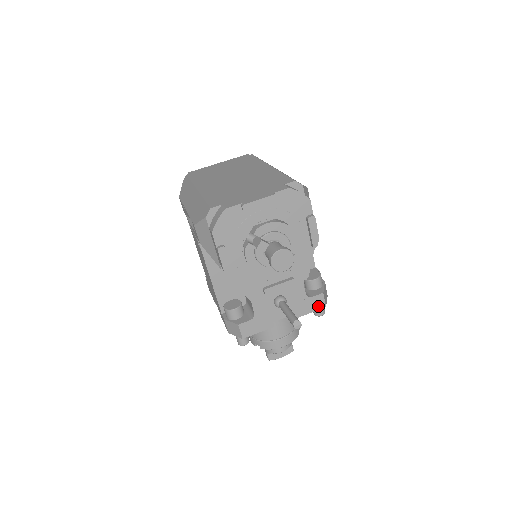
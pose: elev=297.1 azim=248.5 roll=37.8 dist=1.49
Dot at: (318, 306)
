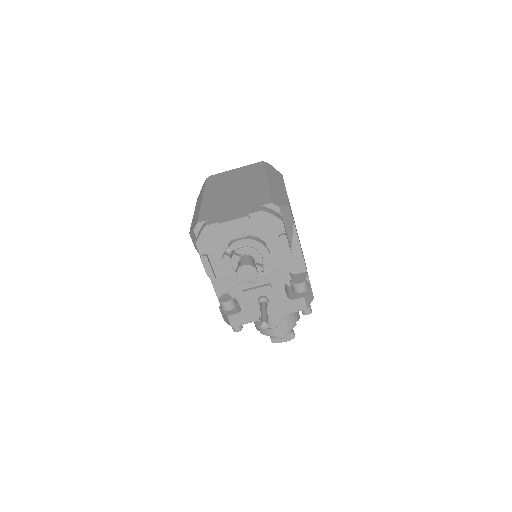
Dot at: (300, 308)
